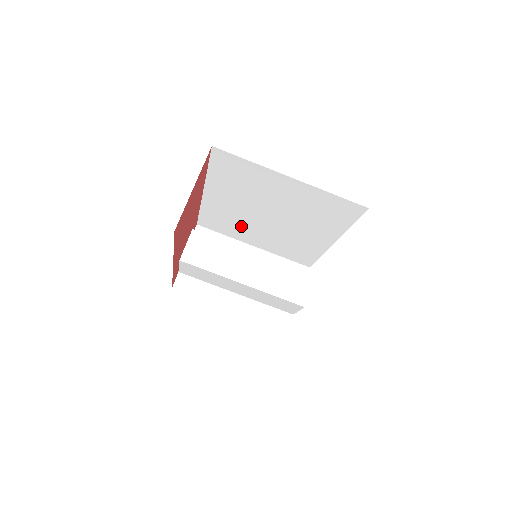
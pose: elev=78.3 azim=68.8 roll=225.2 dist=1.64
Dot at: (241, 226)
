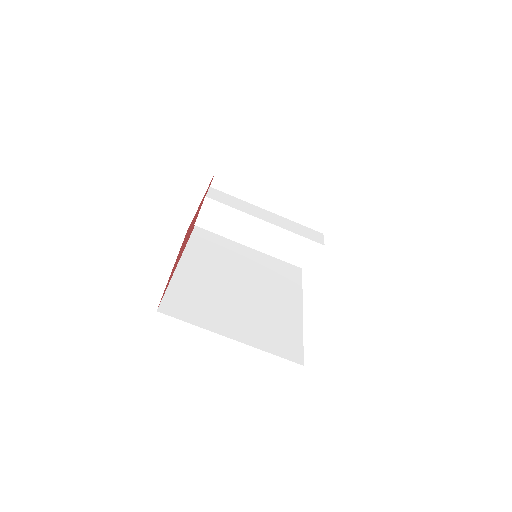
Dot at: occluded
